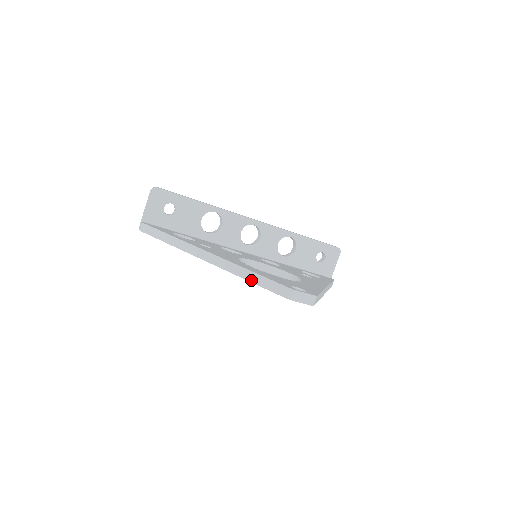
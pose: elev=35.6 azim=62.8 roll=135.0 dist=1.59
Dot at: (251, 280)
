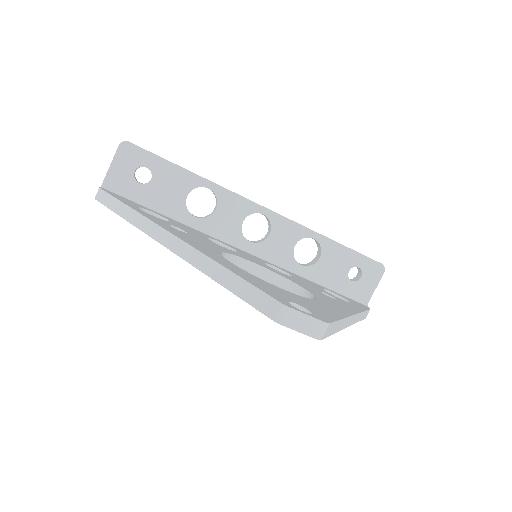
Dot at: (223, 282)
